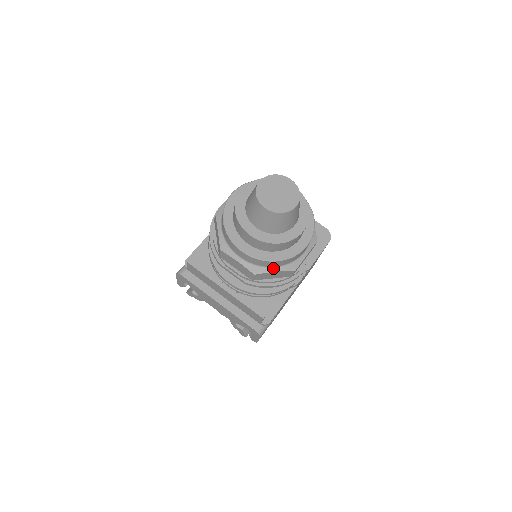
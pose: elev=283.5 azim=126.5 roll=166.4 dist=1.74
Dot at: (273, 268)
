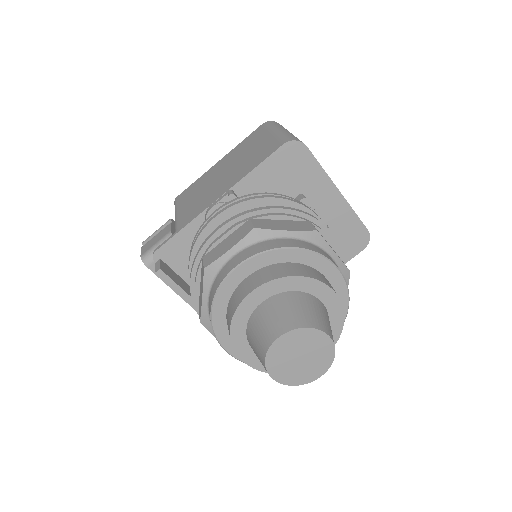
Dot at: occluded
